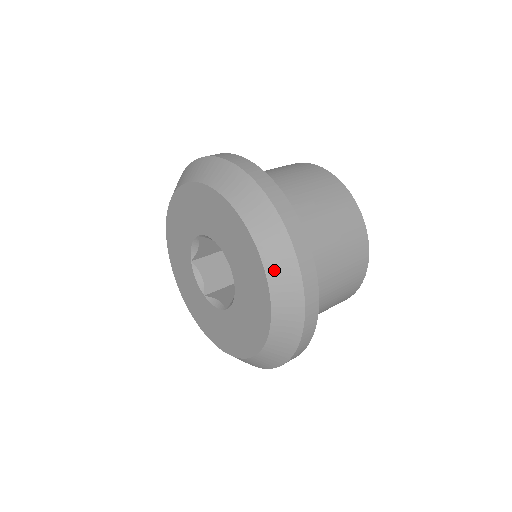
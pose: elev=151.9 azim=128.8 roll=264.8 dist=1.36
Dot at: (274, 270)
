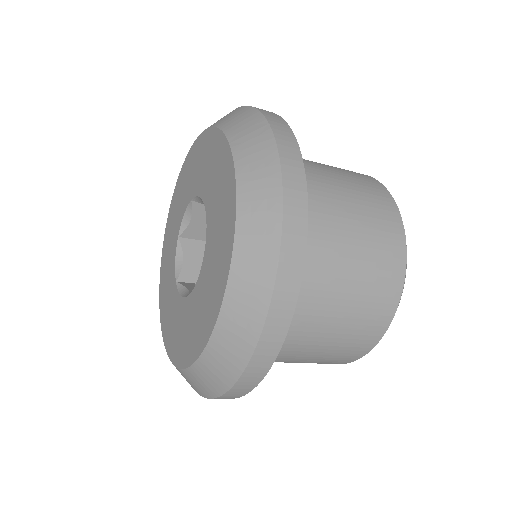
Dot at: (228, 122)
